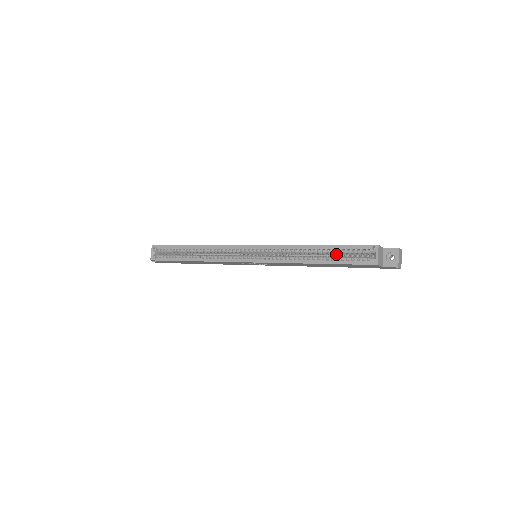
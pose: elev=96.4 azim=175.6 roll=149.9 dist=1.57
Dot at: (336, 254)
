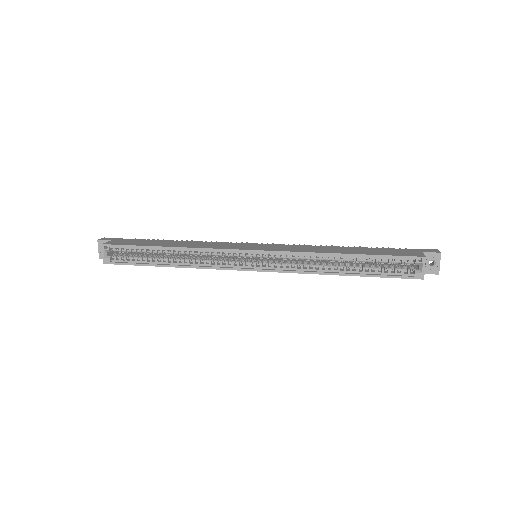
Dot at: (367, 261)
